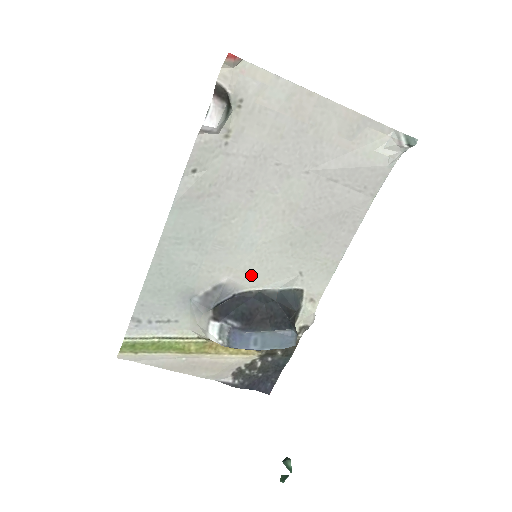
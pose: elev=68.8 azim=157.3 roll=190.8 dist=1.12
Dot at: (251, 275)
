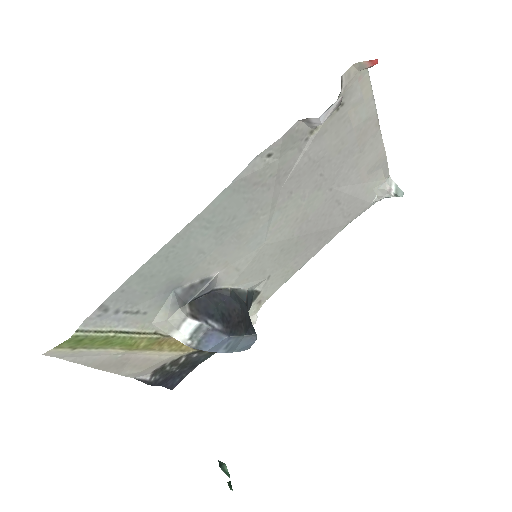
Dot at: (238, 273)
